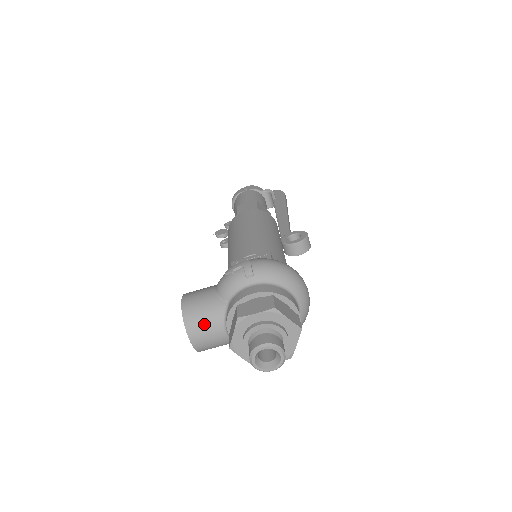
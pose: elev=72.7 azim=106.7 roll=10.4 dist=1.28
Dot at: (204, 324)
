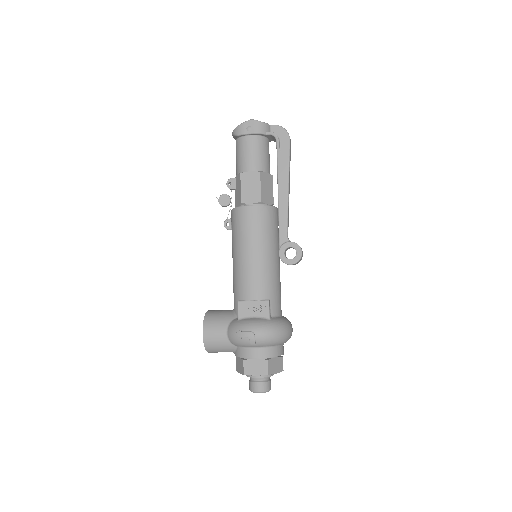
Dot at: (219, 351)
